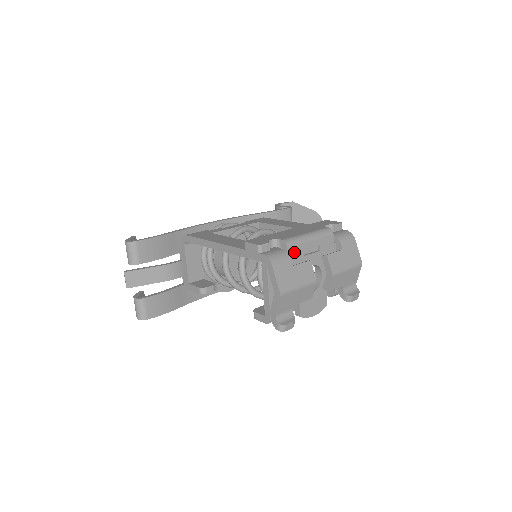
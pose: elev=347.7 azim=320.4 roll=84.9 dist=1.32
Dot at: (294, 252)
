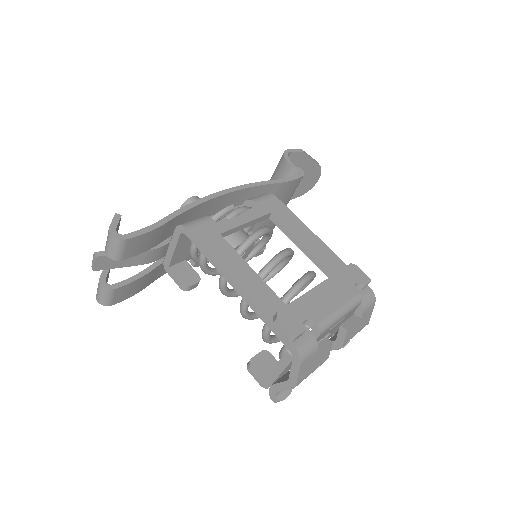
Dot at: (322, 335)
